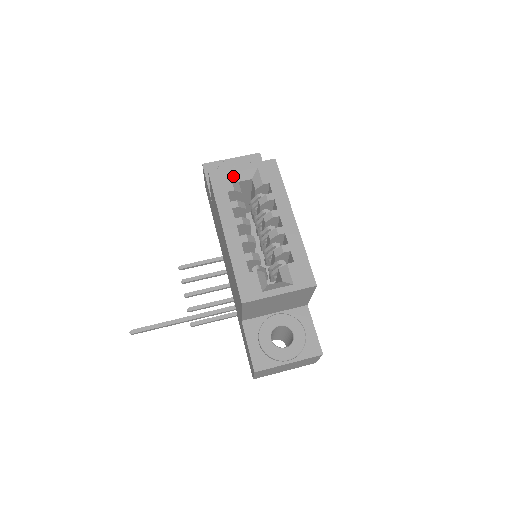
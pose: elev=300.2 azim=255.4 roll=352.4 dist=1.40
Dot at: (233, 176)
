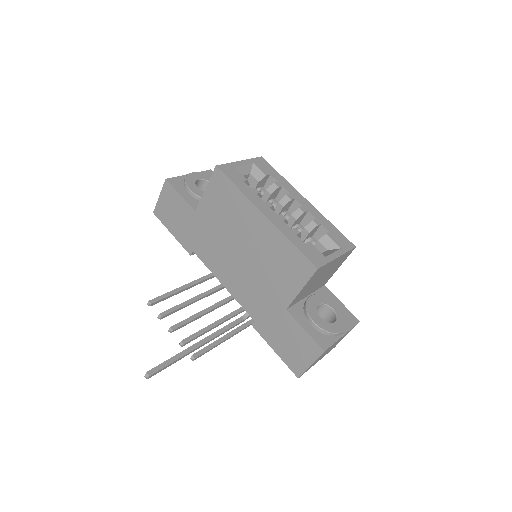
Dot at: (237, 170)
